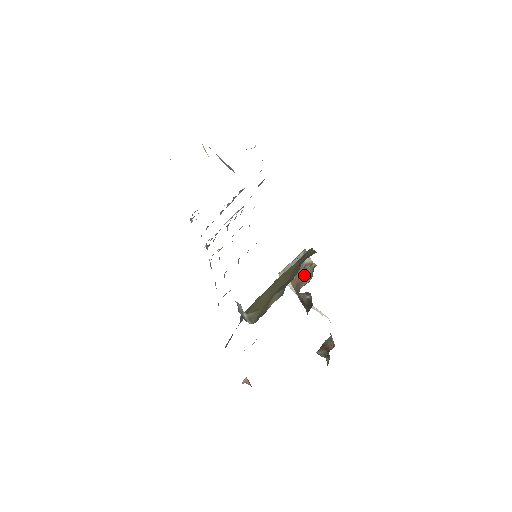
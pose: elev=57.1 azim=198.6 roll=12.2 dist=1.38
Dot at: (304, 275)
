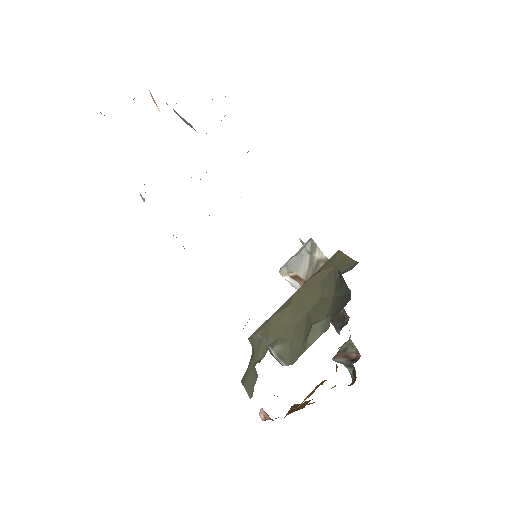
Dot at: occluded
